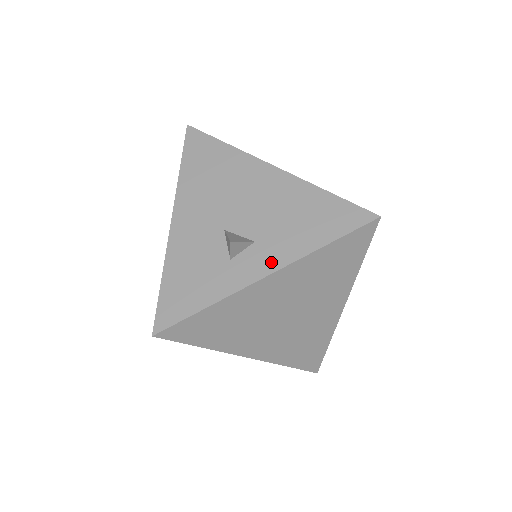
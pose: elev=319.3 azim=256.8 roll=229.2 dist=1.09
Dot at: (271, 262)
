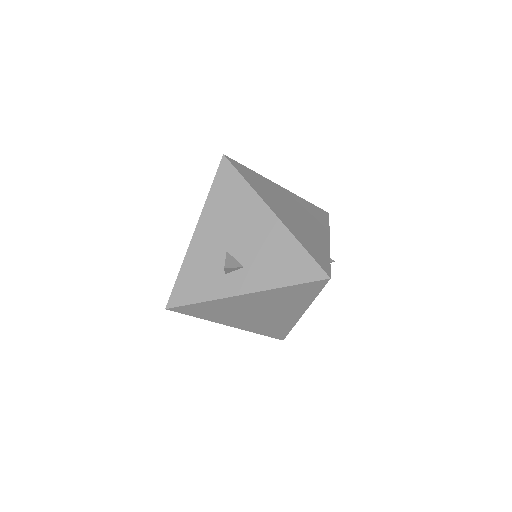
Dot at: (250, 285)
